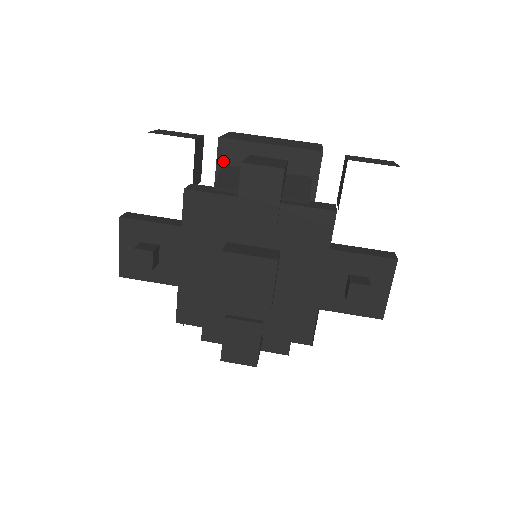
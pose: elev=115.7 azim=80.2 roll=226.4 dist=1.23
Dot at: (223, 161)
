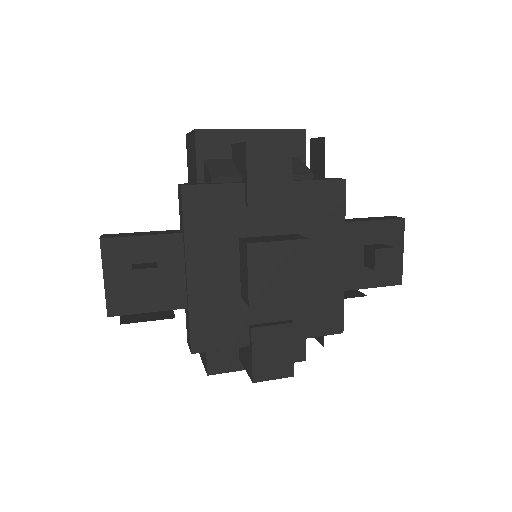
Dot at: (203, 156)
